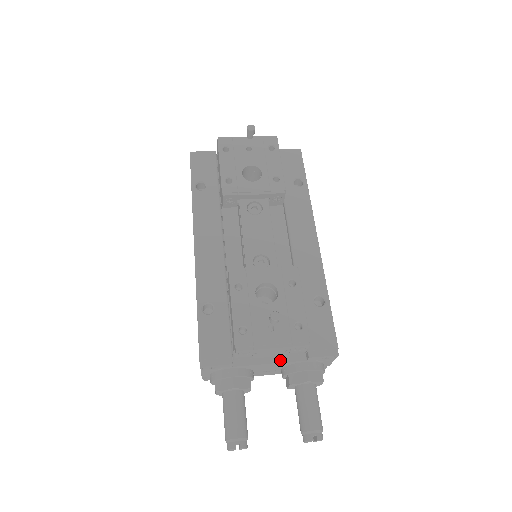
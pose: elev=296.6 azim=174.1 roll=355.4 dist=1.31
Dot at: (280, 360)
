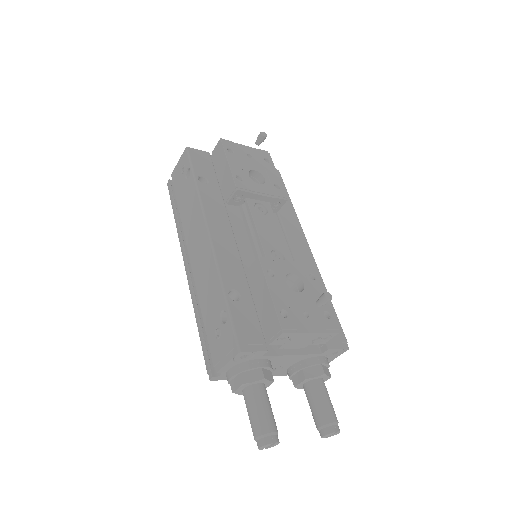
Dot at: (301, 352)
